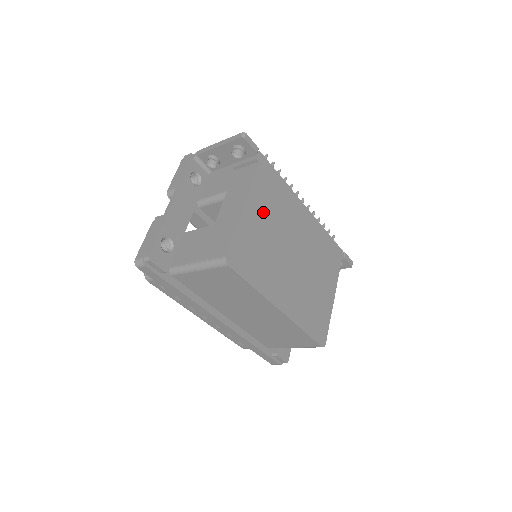
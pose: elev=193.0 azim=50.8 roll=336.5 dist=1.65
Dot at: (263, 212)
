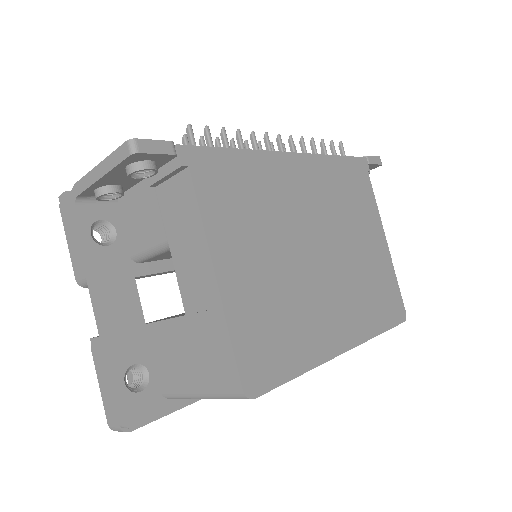
Dot at: (246, 246)
